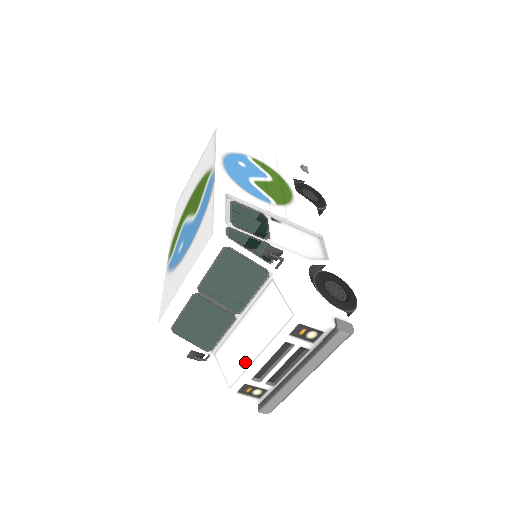
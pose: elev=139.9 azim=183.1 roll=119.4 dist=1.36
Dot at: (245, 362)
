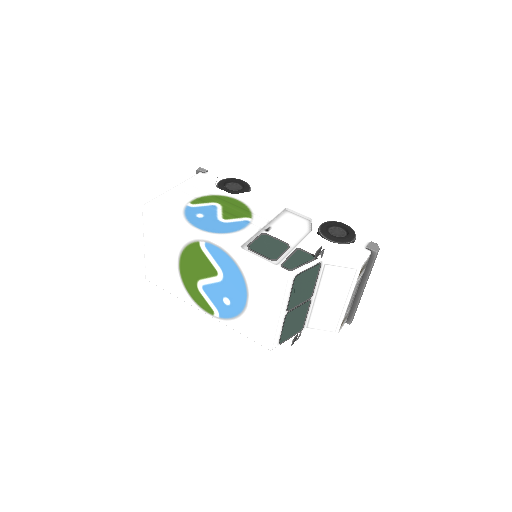
Dot at: (337, 313)
